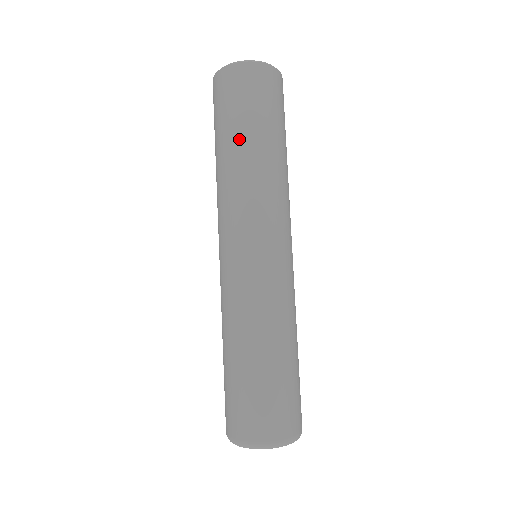
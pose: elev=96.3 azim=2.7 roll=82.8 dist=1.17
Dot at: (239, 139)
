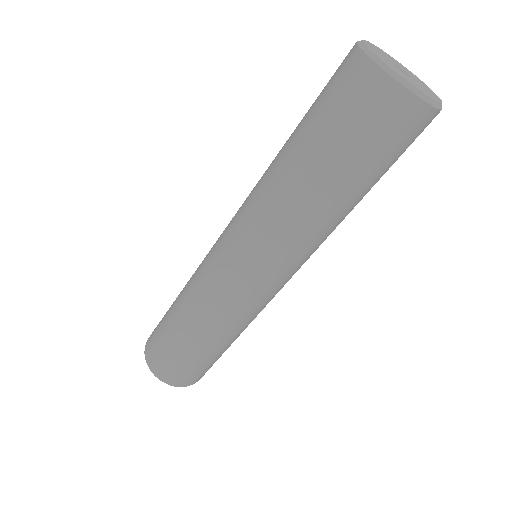
Dot at: (359, 196)
